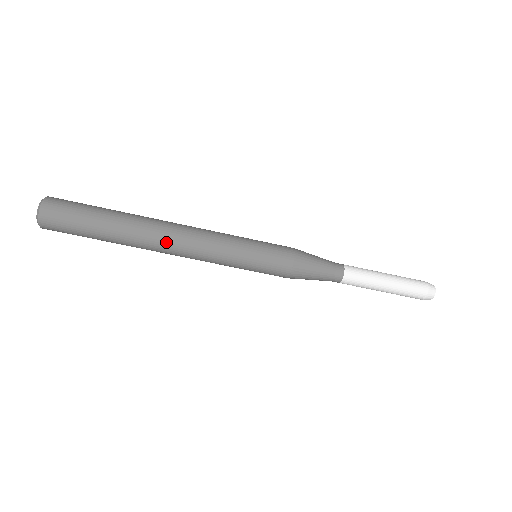
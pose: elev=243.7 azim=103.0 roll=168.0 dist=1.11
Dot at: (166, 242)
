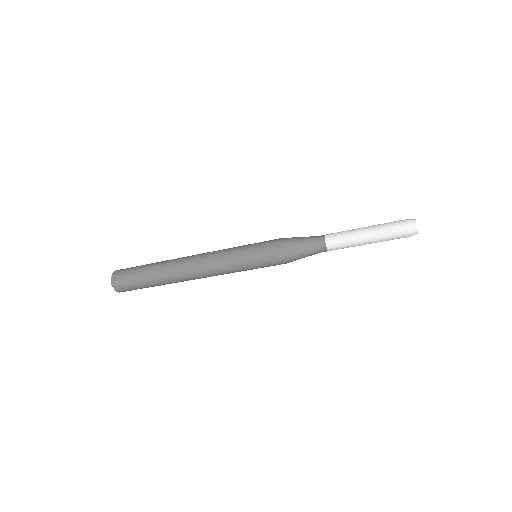
Dot at: (188, 272)
